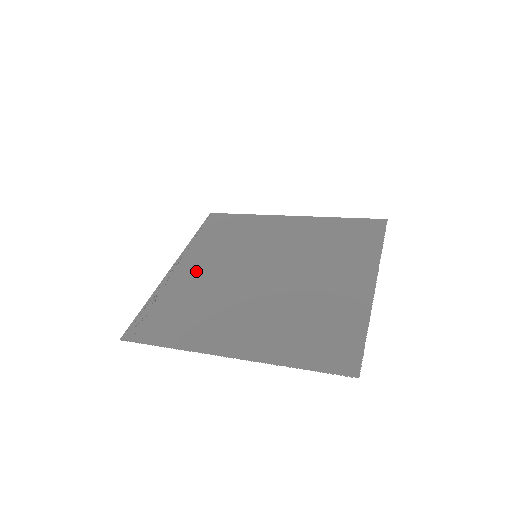
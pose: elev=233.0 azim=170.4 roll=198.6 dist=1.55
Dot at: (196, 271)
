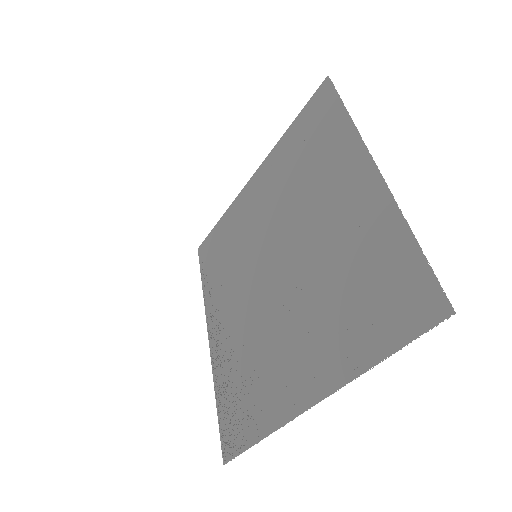
Dot at: (226, 326)
